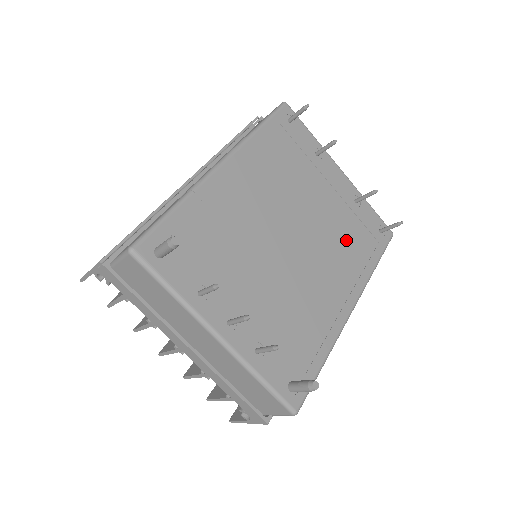
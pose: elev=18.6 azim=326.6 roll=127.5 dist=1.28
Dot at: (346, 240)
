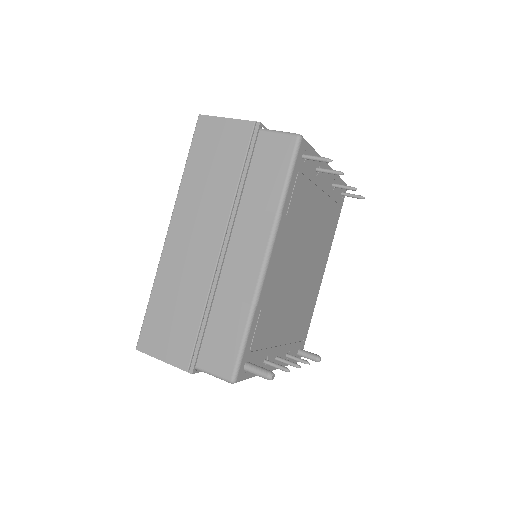
Dot at: (326, 228)
